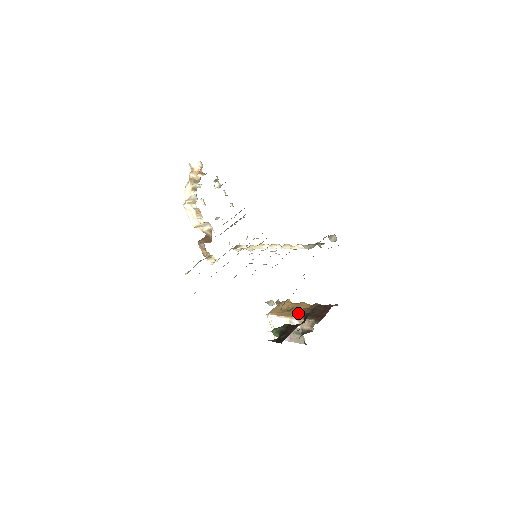
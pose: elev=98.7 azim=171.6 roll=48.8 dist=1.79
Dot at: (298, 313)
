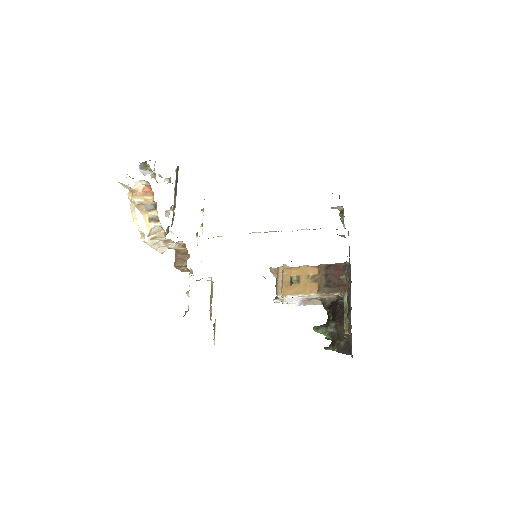
Dot at: (312, 285)
